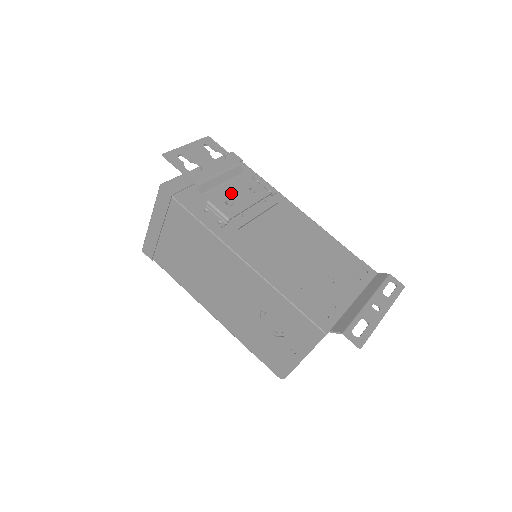
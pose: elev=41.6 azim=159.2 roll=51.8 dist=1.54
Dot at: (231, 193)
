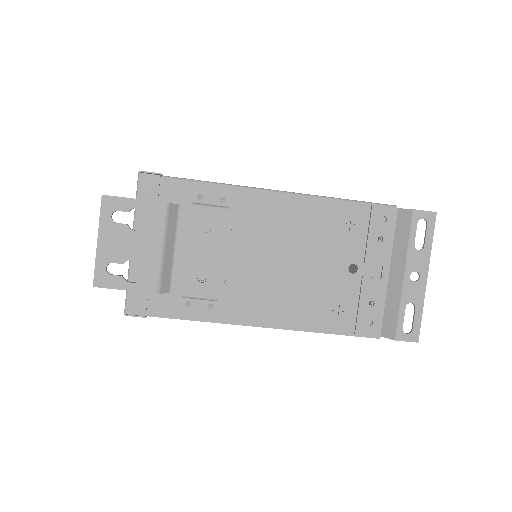
Dot at: (192, 259)
